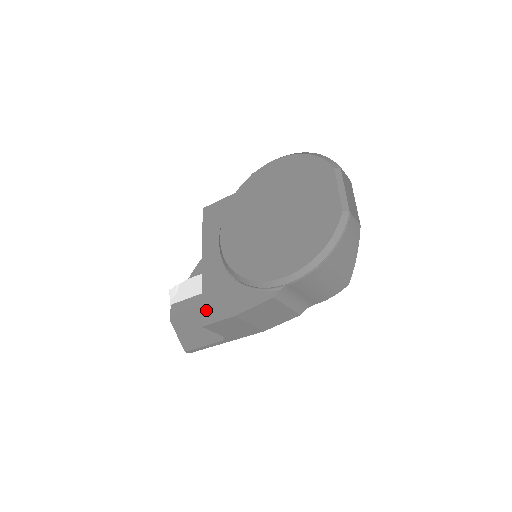
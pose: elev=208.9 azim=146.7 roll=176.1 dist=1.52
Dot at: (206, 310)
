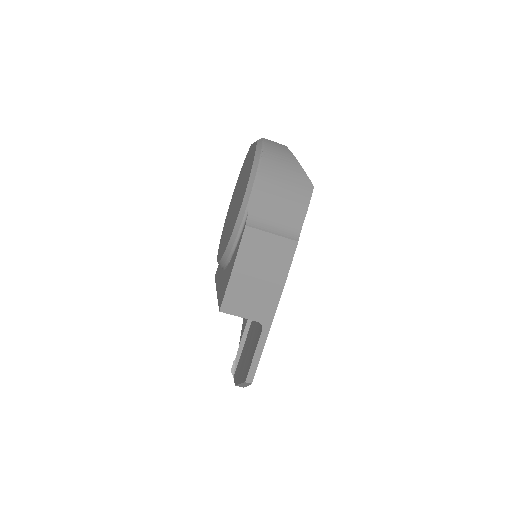
Dot at: (220, 301)
